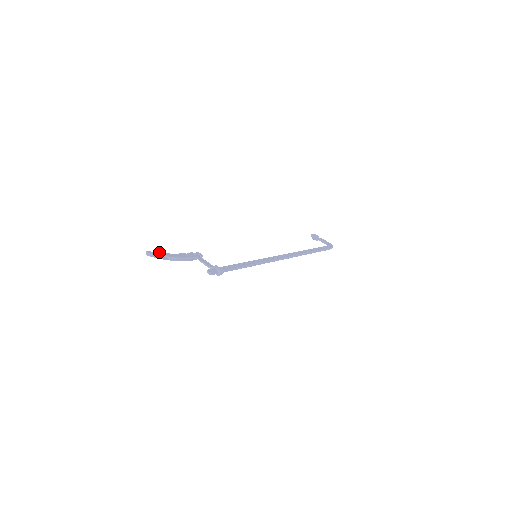
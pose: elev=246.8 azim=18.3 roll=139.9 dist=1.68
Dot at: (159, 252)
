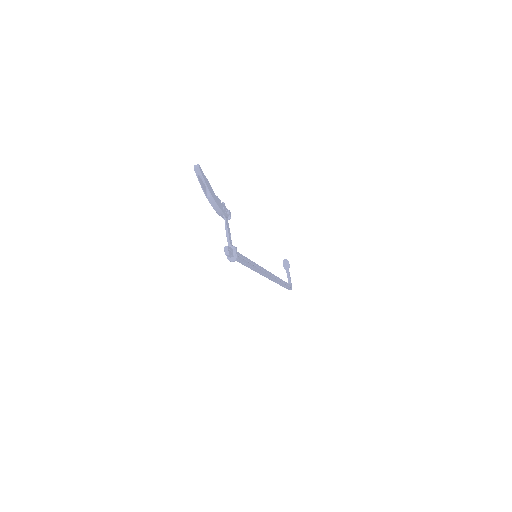
Dot at: occluded
